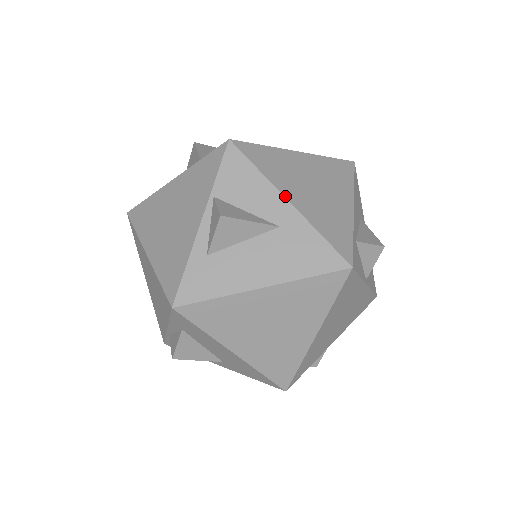
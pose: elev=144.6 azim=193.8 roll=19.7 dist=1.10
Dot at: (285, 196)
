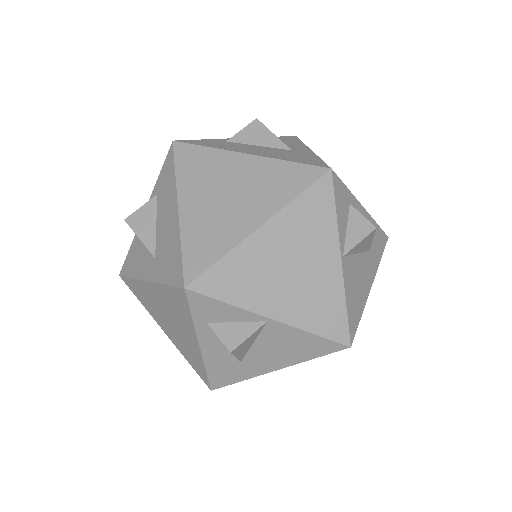
Dot at: (310, 149)
